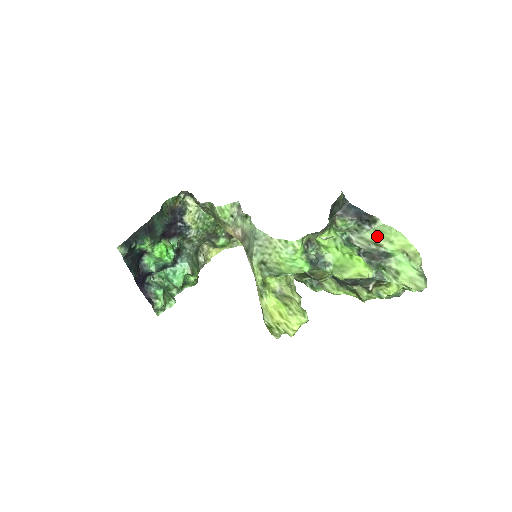
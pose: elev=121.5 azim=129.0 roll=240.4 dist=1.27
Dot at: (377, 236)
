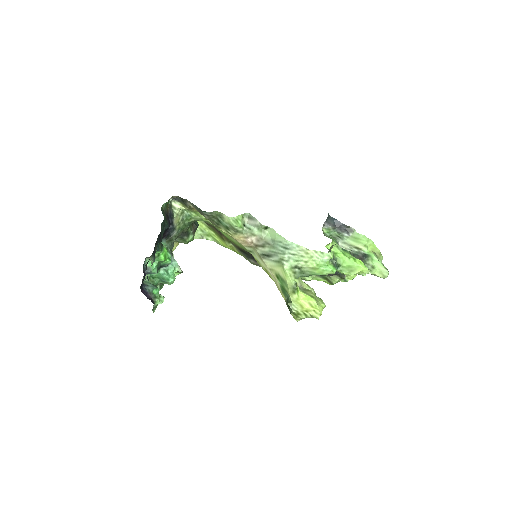
Dot at: (356, 242)
